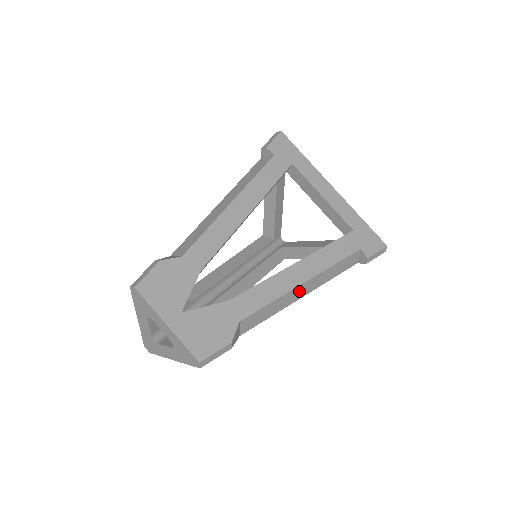
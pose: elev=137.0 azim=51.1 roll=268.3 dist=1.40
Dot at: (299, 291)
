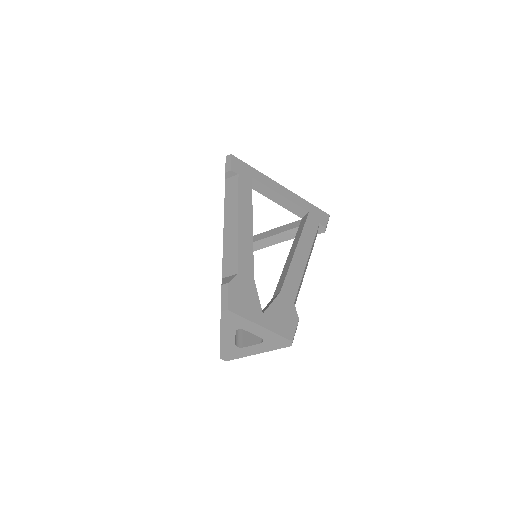
Dot at: occluded
